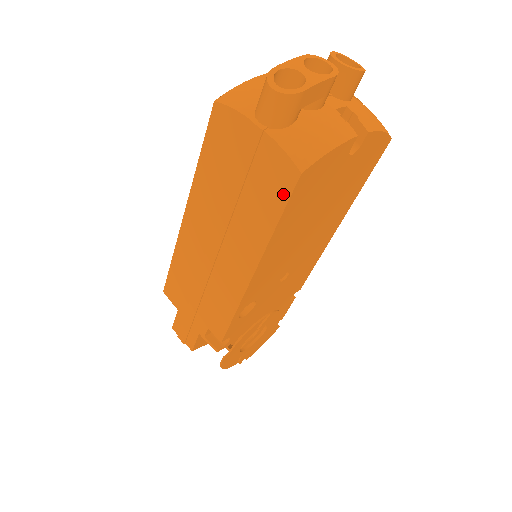
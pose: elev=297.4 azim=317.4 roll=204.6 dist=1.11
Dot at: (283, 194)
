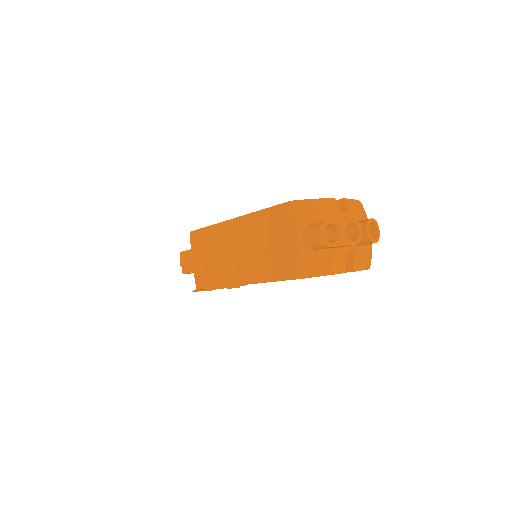
Dot at: (287, 275)
